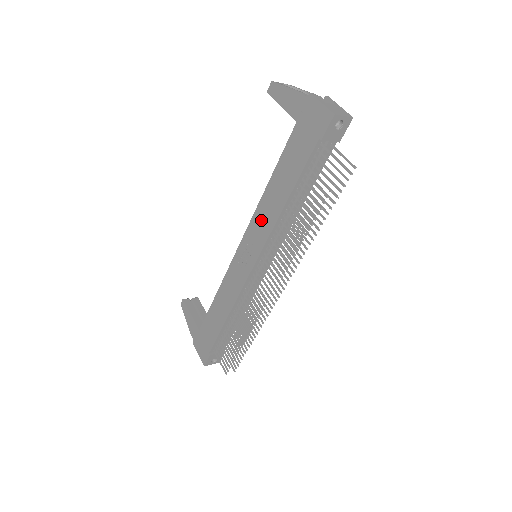
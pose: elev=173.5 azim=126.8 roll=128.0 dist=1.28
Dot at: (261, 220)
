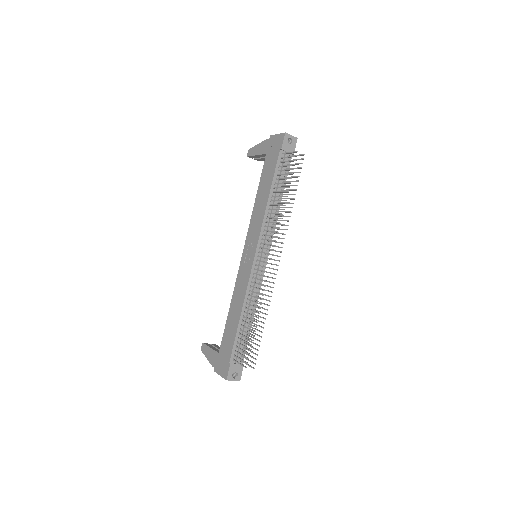
Dot at: (255, 222)
